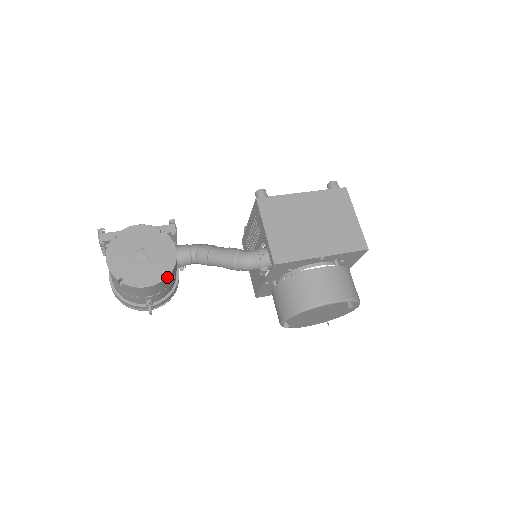
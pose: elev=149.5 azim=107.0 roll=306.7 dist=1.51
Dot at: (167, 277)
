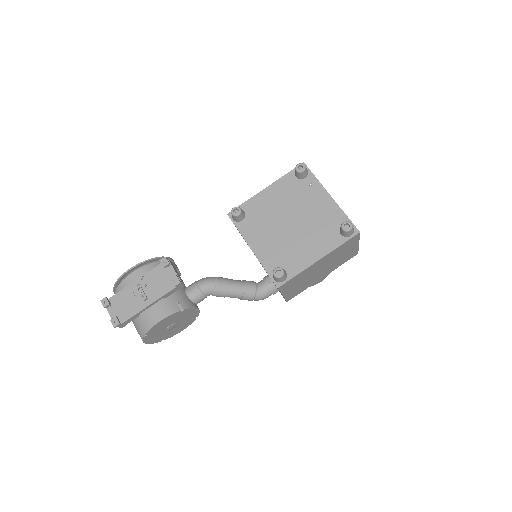
Dot at: (195, 319)
